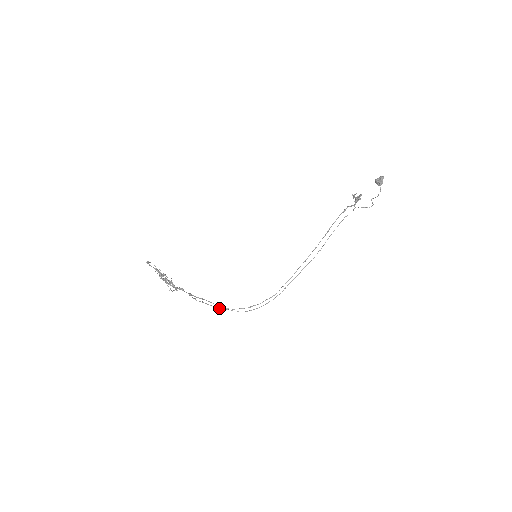
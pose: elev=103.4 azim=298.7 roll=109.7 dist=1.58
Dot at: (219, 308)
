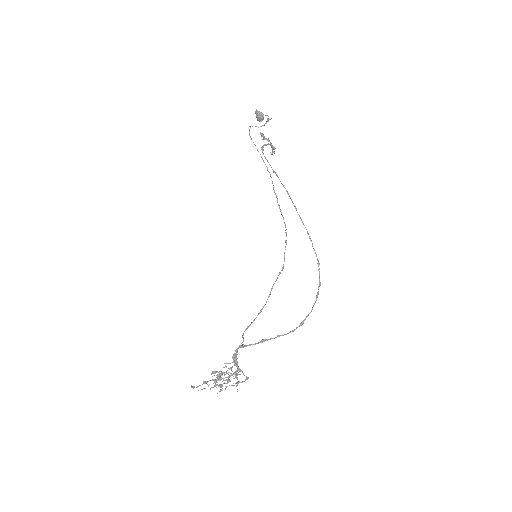
Dot at: (263, 306)
